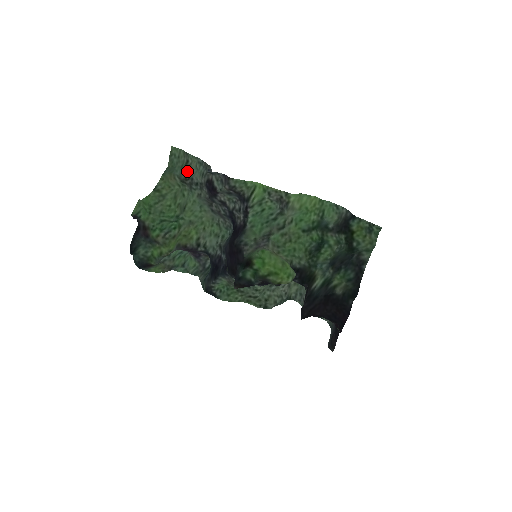
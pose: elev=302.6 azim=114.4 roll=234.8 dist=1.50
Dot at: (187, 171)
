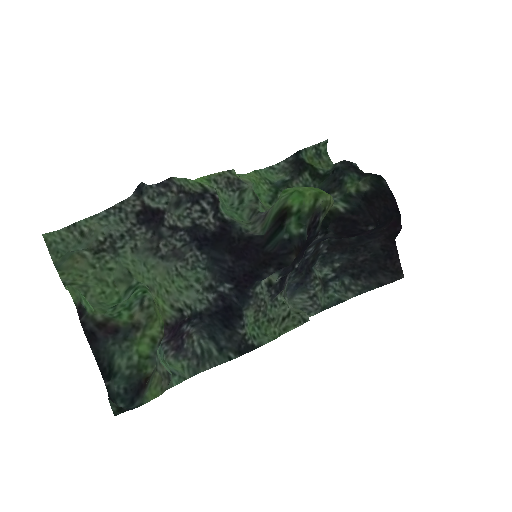
Dot at: (94, 236)
